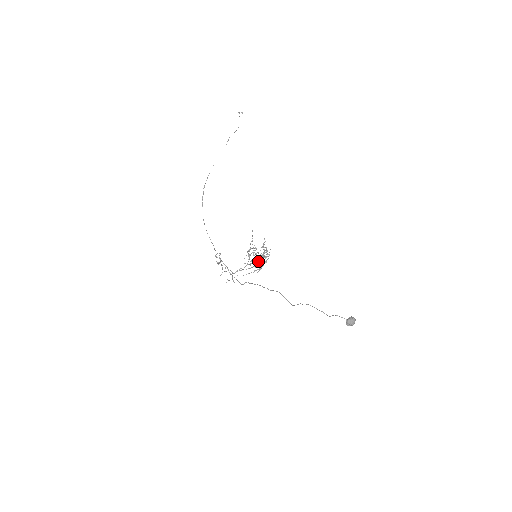
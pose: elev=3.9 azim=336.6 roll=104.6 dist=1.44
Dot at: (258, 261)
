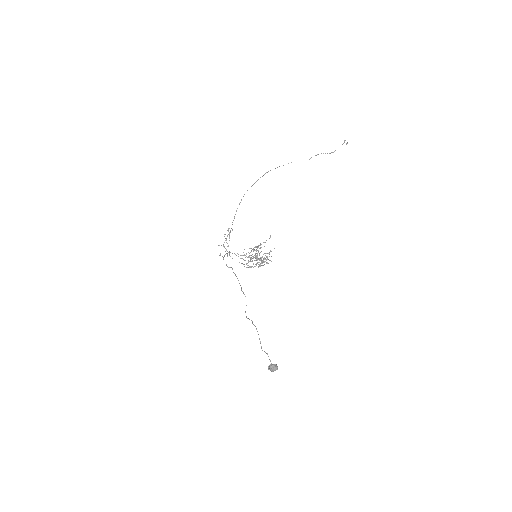
Dot at: (254, 260)
